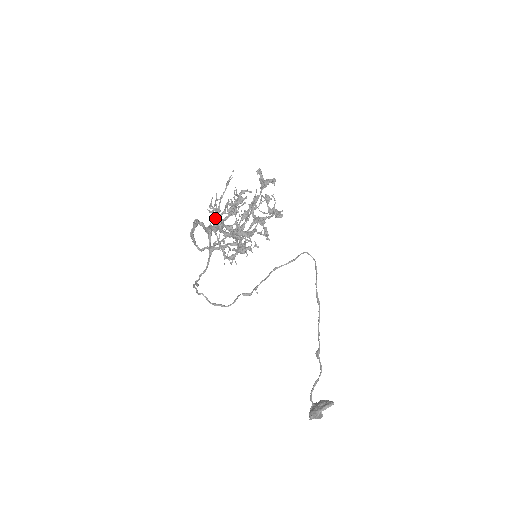
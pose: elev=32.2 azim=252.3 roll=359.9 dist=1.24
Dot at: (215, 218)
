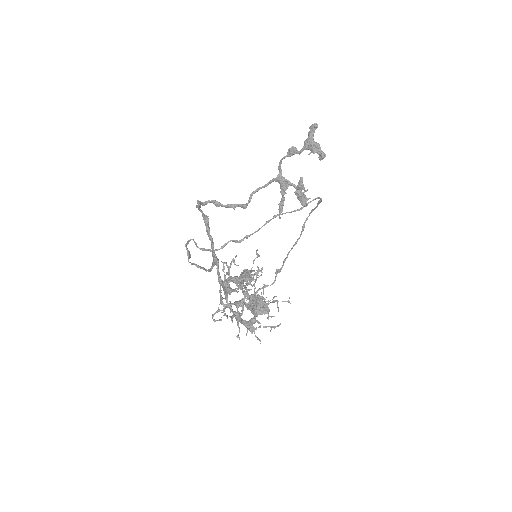
Dot at: (224, 287)
